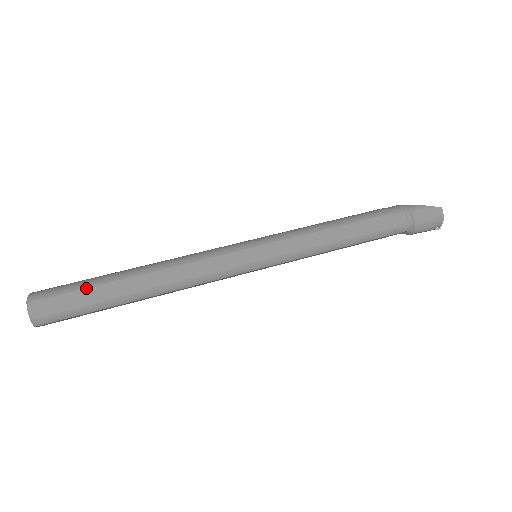
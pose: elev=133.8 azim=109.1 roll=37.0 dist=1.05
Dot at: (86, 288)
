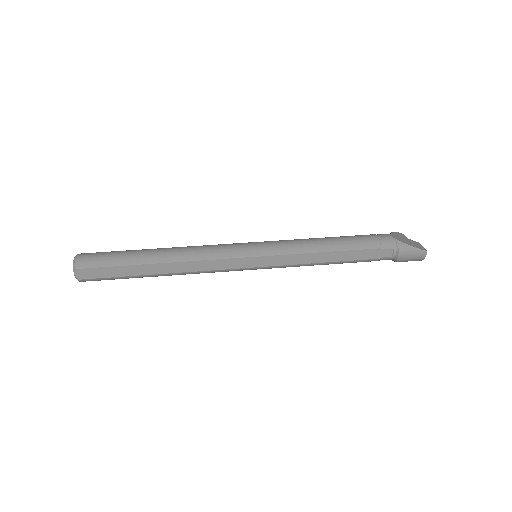
Dot at: (118, 266)
